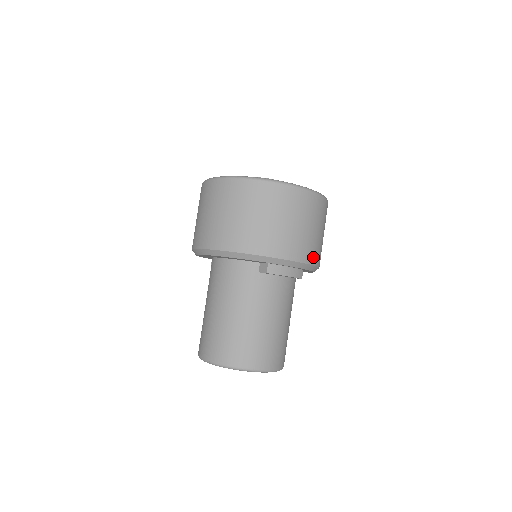
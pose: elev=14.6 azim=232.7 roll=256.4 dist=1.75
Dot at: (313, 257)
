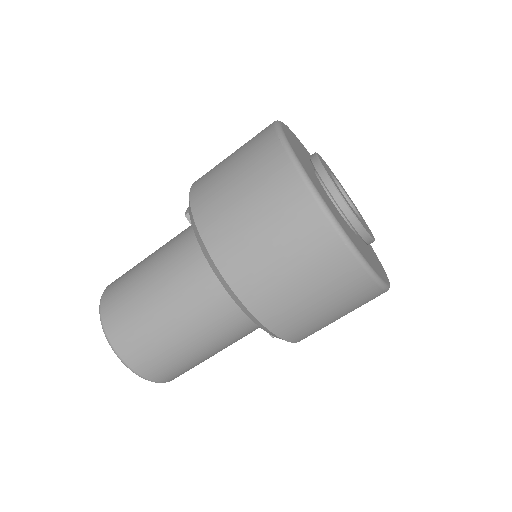
Dot at: occluded
